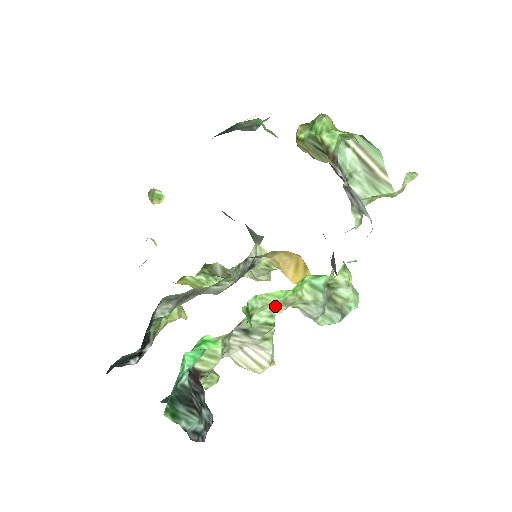
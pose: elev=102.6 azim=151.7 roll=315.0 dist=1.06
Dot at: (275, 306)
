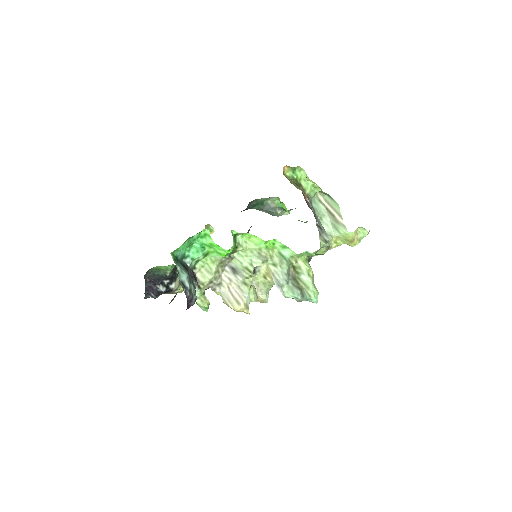
Dot at: (254, 257)
